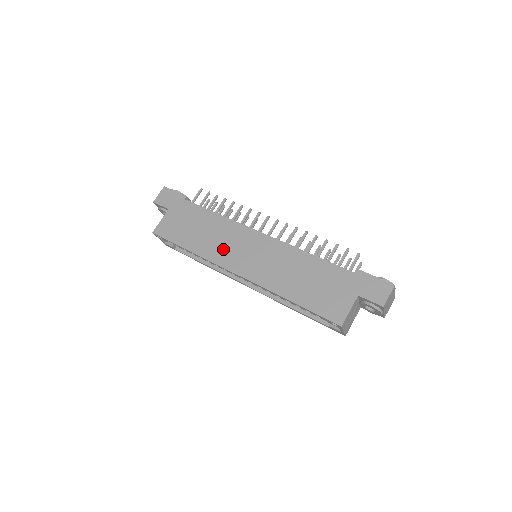
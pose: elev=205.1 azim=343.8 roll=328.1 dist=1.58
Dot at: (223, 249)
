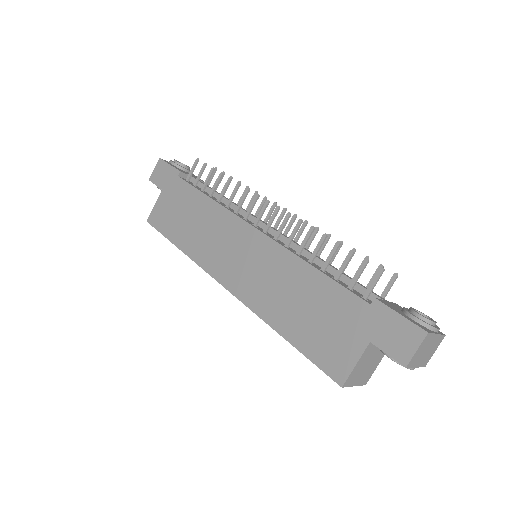
Dot at: (212, 249)
